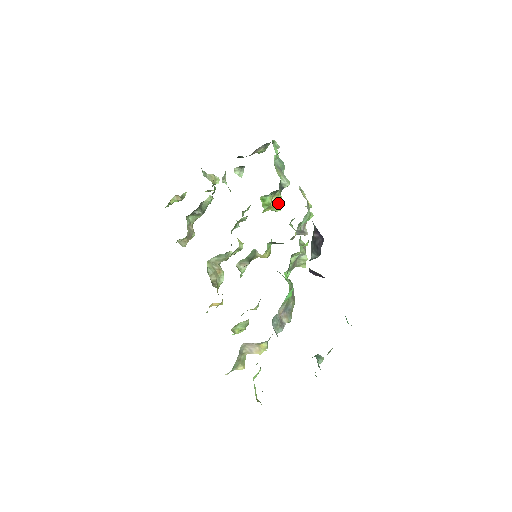
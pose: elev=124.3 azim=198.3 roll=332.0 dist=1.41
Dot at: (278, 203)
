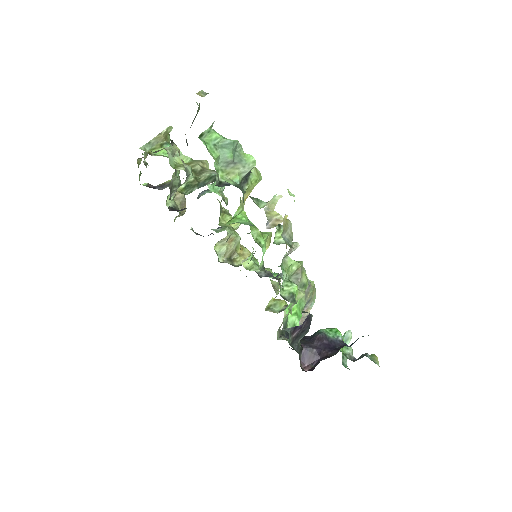
Dot at: (253, 188)
